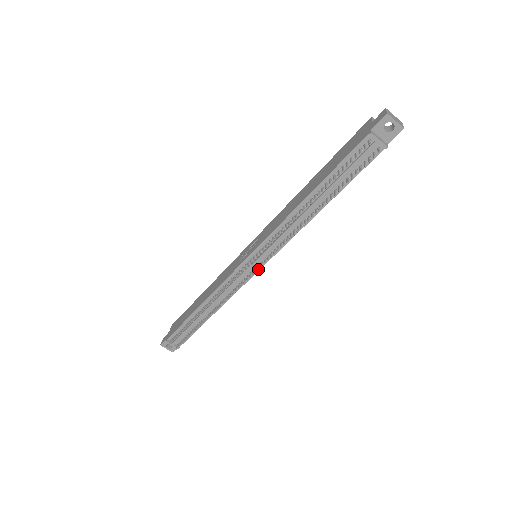
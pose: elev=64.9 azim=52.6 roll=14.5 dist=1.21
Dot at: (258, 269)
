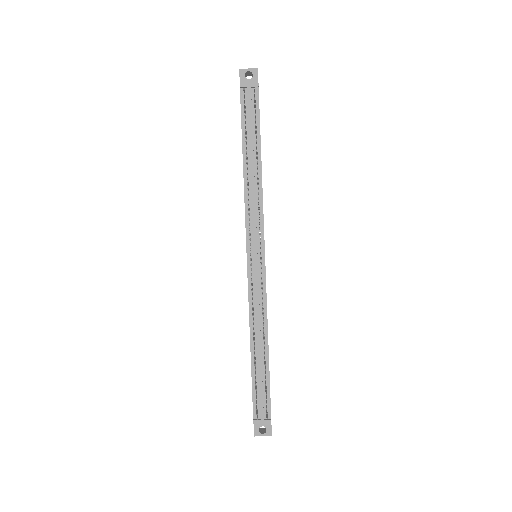
Dot at: (260, 254)
